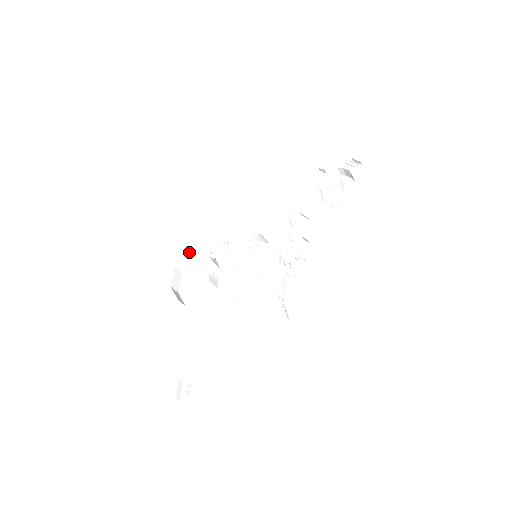
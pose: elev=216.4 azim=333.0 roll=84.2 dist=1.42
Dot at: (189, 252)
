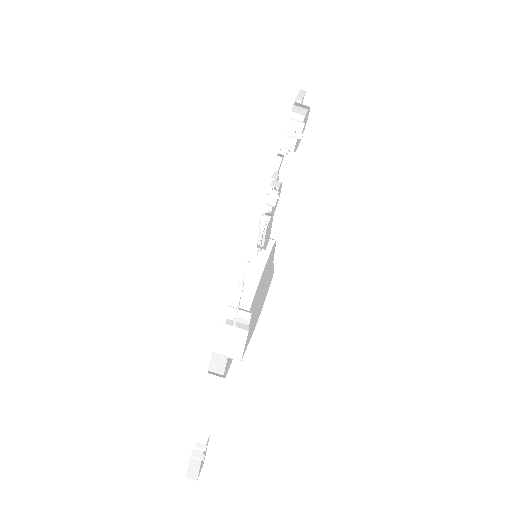
Dot at: occluded
